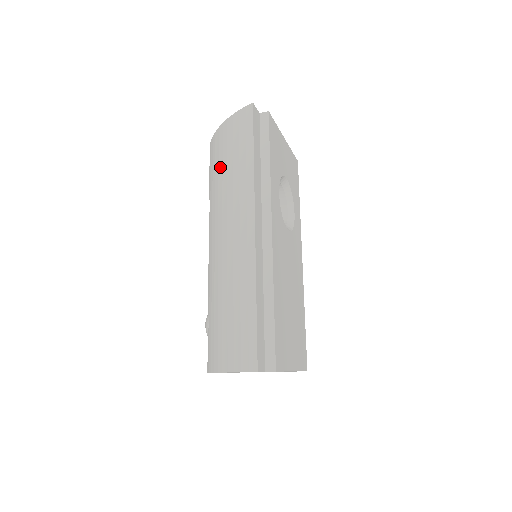
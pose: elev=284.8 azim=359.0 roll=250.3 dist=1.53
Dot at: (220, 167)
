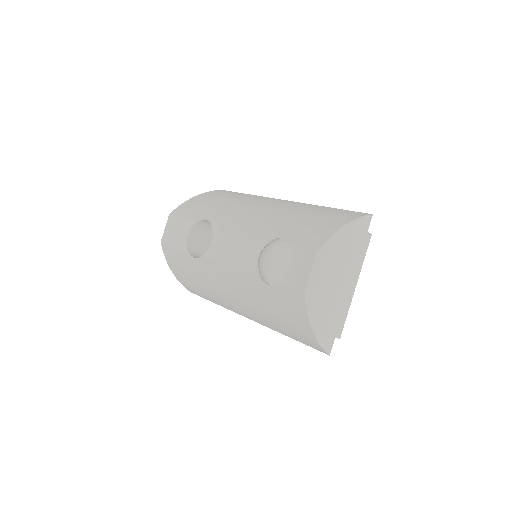
Dot at: (214, 201)
